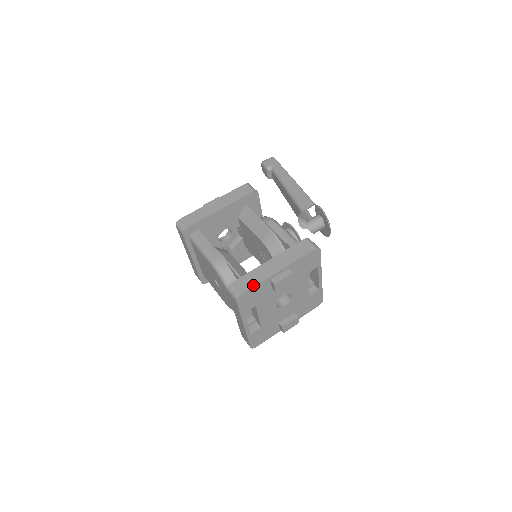
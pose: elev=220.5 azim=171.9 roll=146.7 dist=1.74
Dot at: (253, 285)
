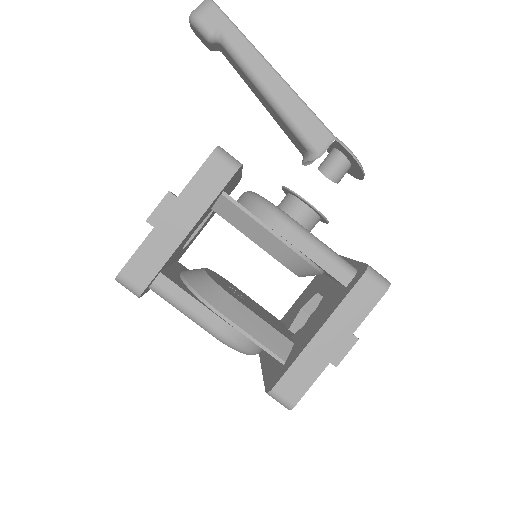
Dot at: (309, 385)
